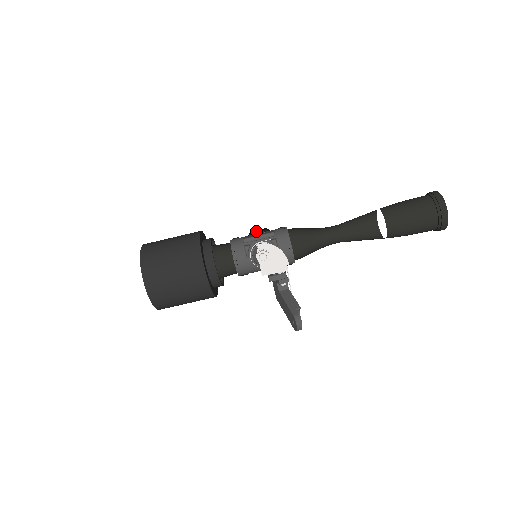
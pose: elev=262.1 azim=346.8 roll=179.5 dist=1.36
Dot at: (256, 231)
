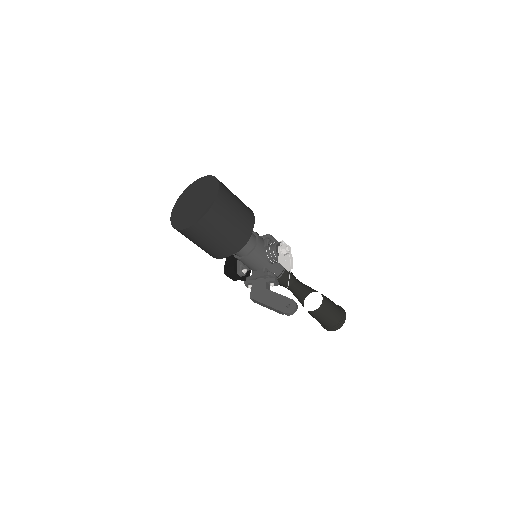
Dot at: occluded
